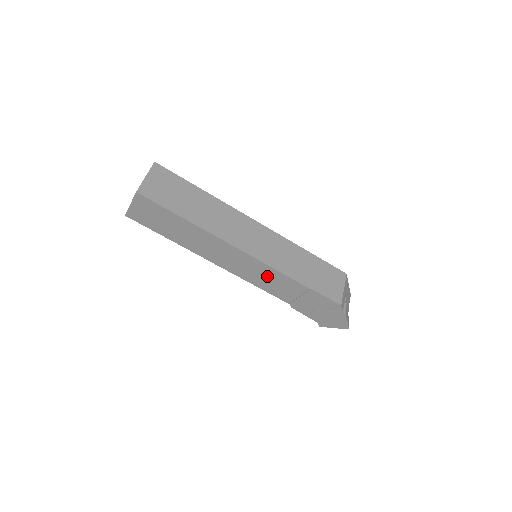
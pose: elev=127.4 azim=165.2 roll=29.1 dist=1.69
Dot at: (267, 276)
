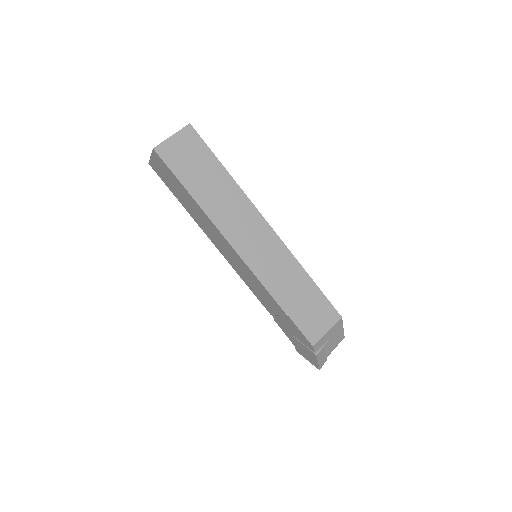
Dot at: (253, 281)
